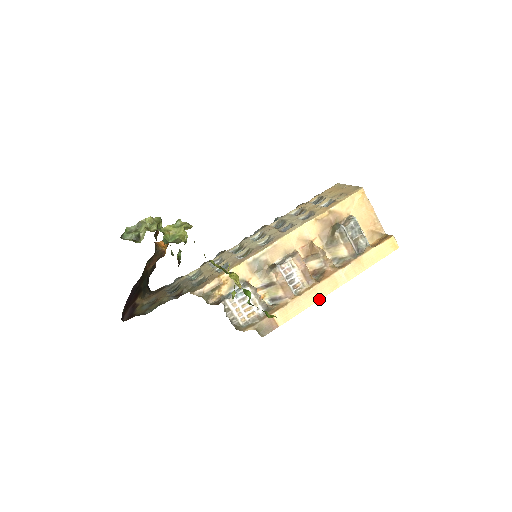
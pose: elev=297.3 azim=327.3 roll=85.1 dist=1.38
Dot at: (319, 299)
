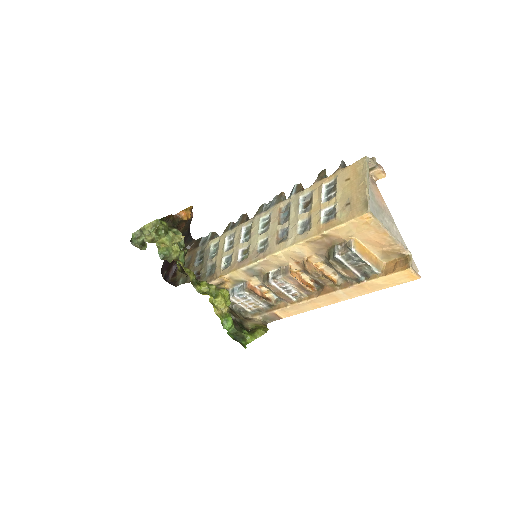
Dot at: (319, 307)
